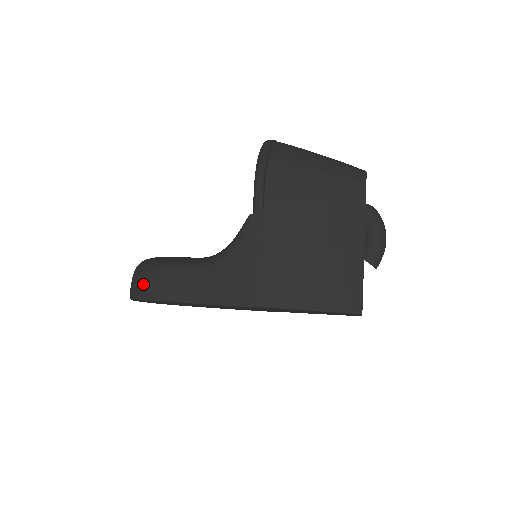
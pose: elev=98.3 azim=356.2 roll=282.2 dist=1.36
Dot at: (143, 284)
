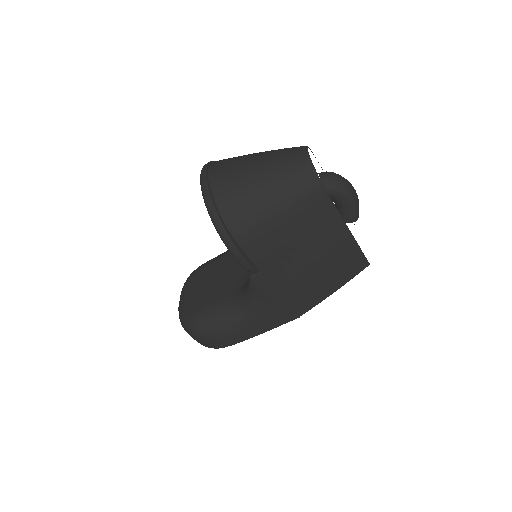
Dot at: (206, 343)
